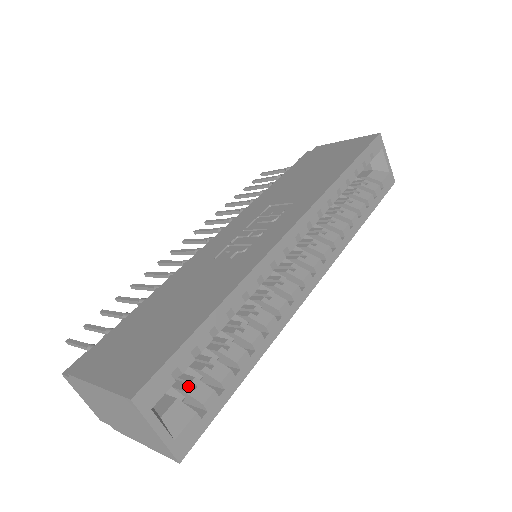
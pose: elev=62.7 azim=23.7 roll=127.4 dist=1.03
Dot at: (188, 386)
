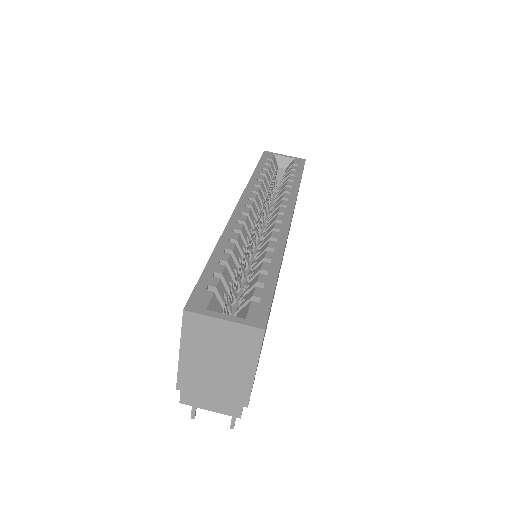
Dot at: occluded
